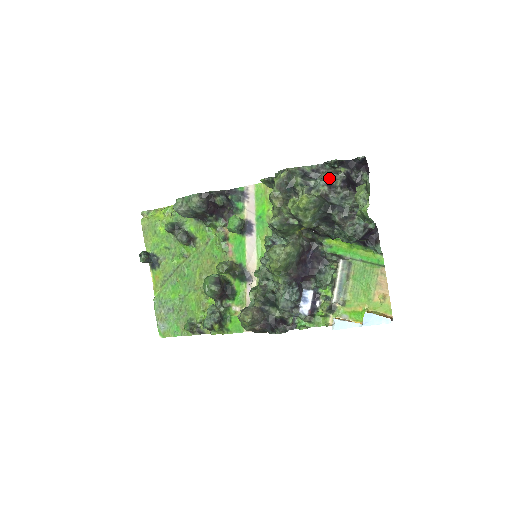
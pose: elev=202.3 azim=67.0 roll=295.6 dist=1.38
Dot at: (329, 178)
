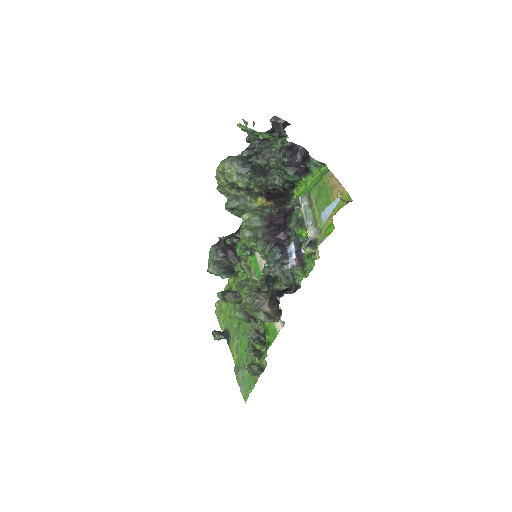
Dot at: (251, 147)
